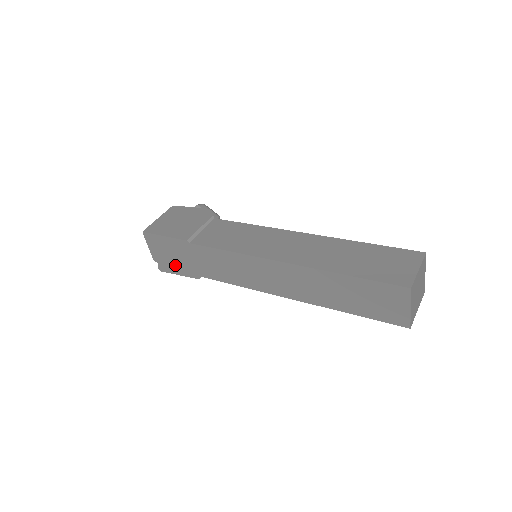
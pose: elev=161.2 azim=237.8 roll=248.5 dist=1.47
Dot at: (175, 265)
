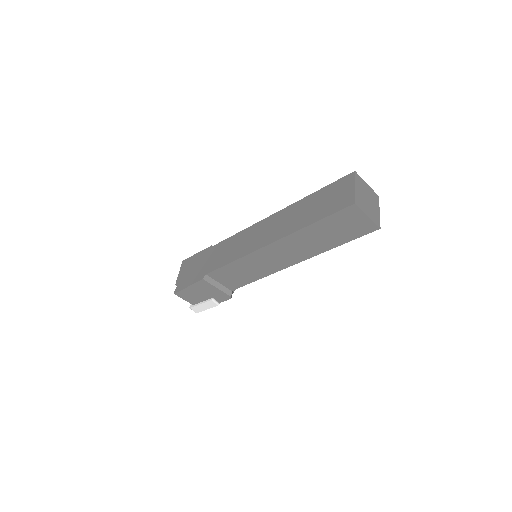
Dot at: (190, 277)
